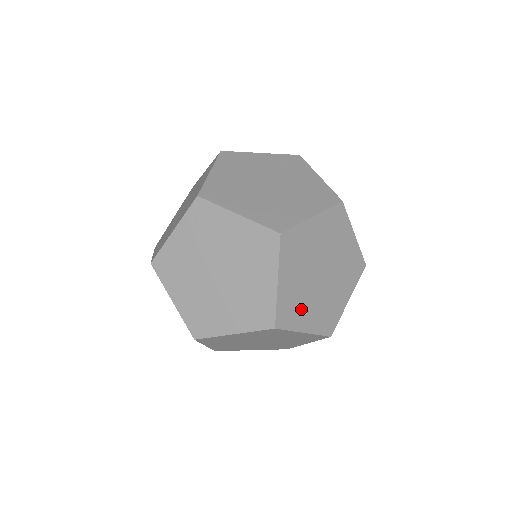
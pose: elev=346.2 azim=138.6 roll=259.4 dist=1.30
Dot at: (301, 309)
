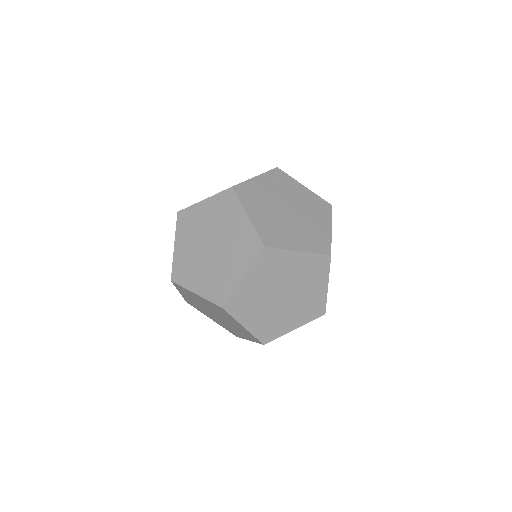
Dot at: occluded
